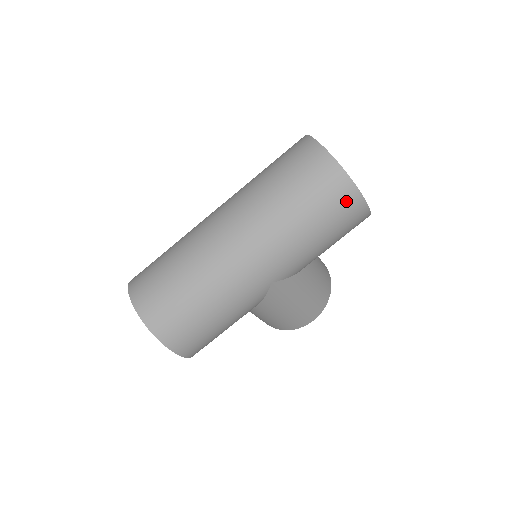
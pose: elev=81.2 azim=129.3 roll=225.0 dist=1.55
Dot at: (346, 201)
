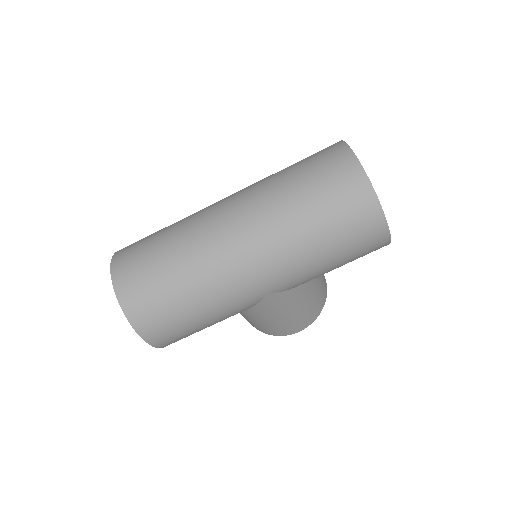
Dot at: (369, 228)
